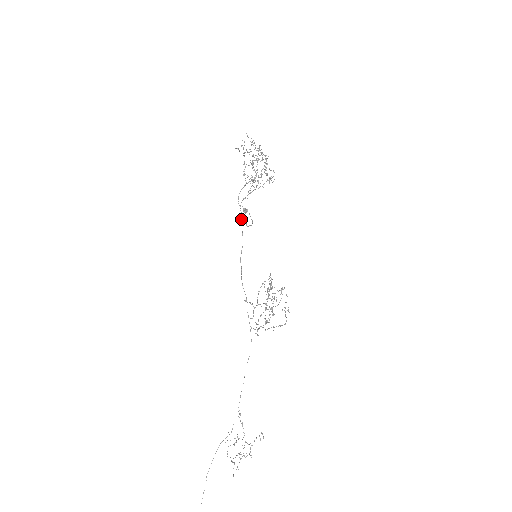
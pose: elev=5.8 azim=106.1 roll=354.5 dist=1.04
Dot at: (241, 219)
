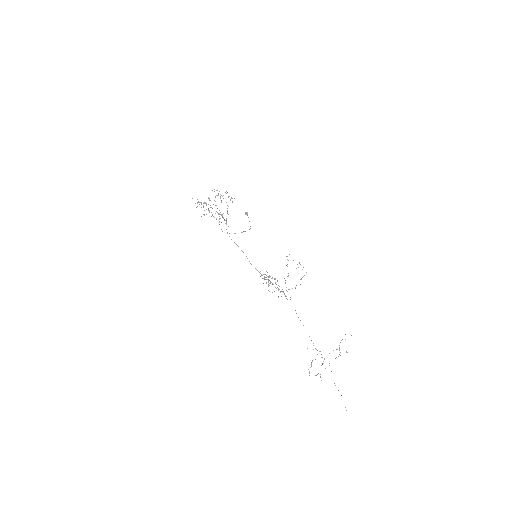
Dot at: (234, 242)
